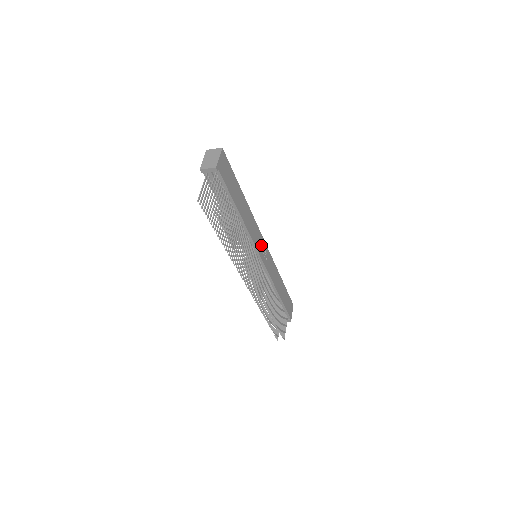
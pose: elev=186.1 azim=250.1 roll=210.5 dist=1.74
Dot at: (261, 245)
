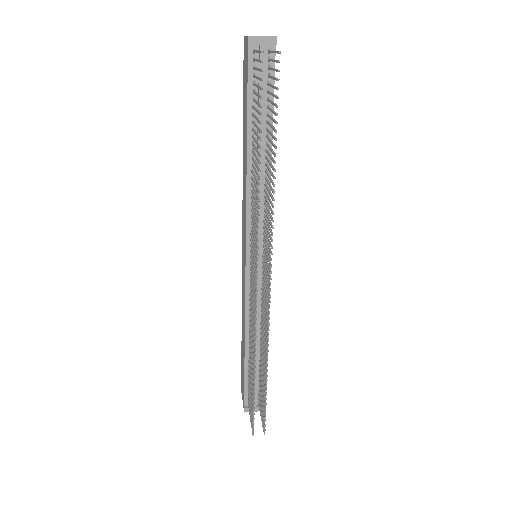
Dot at: occluded
